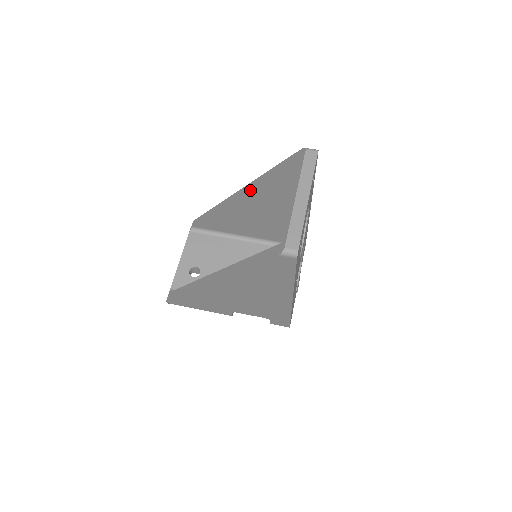
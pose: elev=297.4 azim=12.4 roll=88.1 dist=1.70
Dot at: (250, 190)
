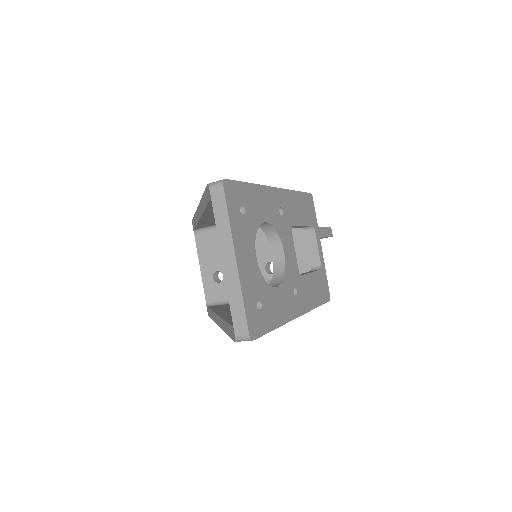
Dot at: (202, 215)
